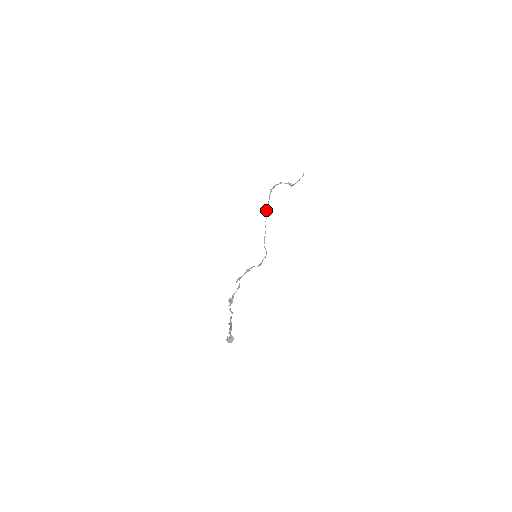
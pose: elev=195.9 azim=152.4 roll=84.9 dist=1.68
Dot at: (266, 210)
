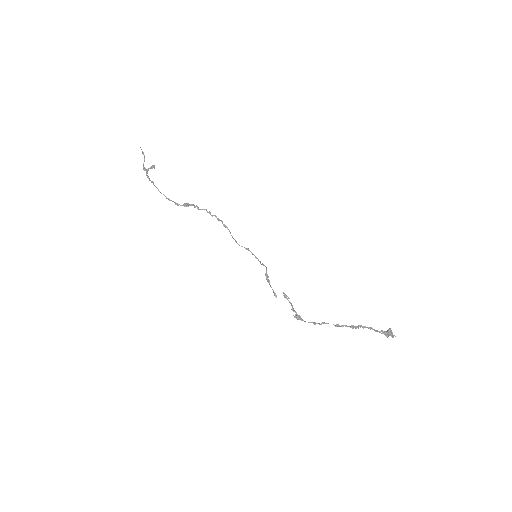
Dot at: (193, 204)
